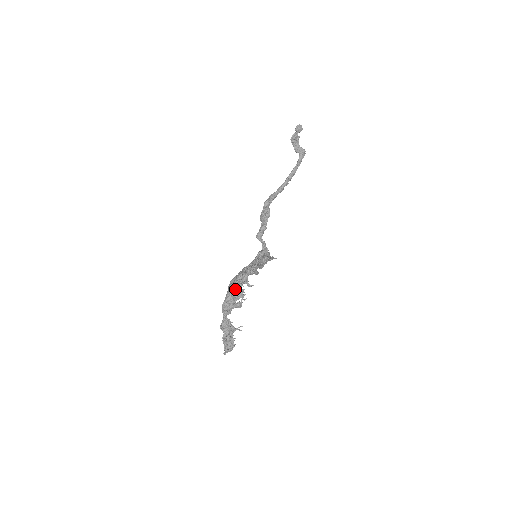
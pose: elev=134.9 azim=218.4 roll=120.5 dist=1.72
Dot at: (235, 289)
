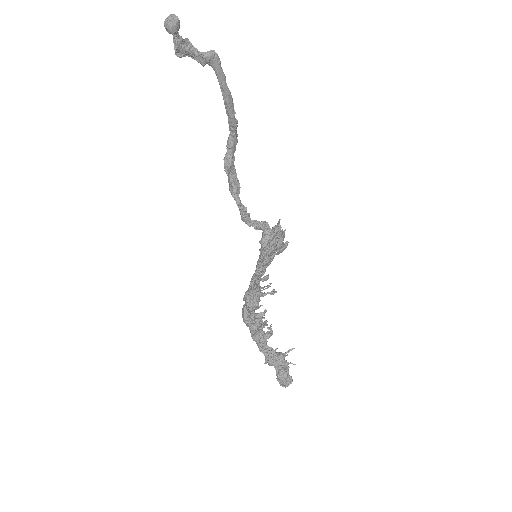
Dot at: (250, 323)
